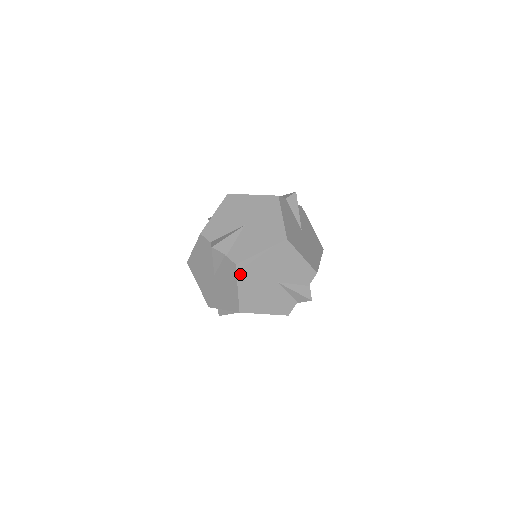
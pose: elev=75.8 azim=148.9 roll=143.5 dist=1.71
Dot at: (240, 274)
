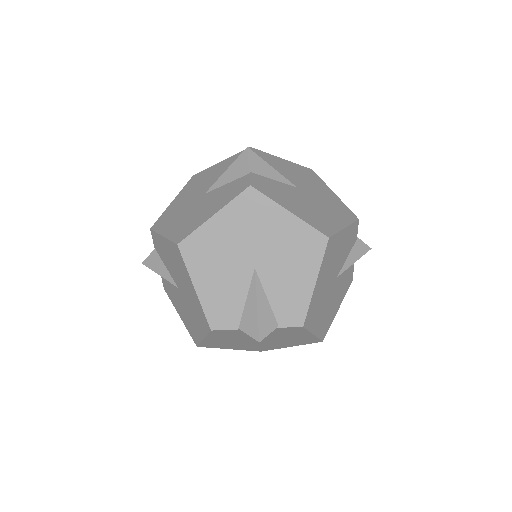
Dot at: (309, 325)
